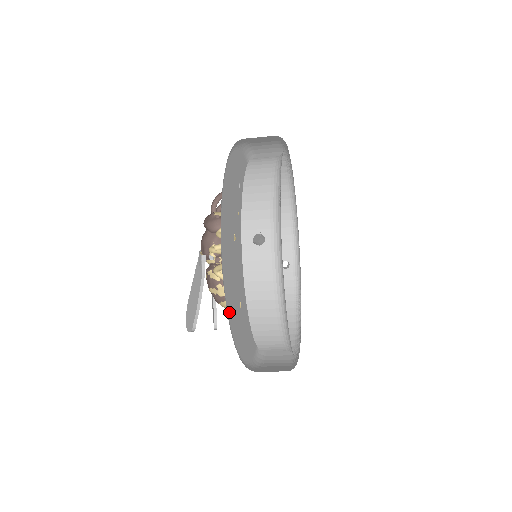
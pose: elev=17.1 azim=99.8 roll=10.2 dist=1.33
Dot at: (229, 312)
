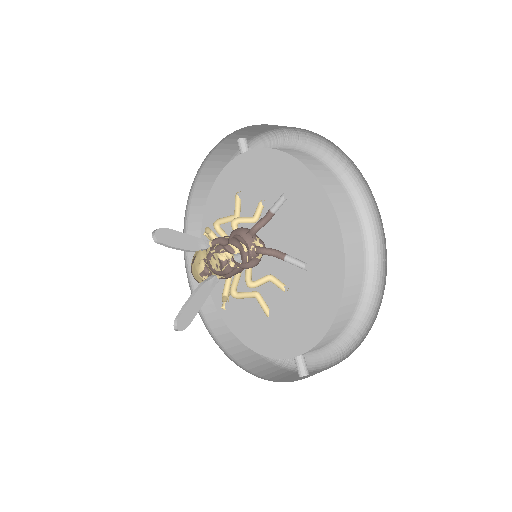
Dot at: occluded
